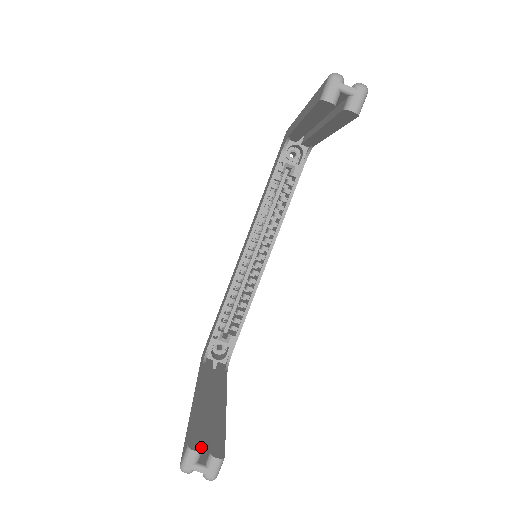
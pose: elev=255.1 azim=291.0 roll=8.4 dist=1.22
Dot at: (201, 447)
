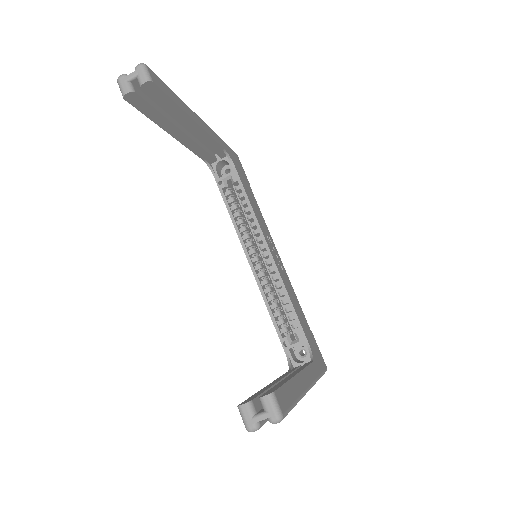
Dot at: (251, 400)
